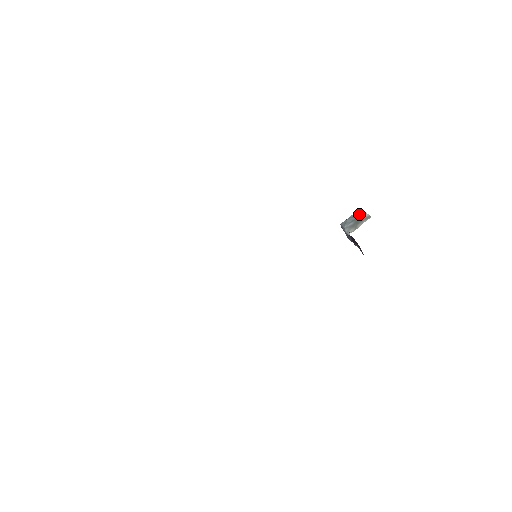
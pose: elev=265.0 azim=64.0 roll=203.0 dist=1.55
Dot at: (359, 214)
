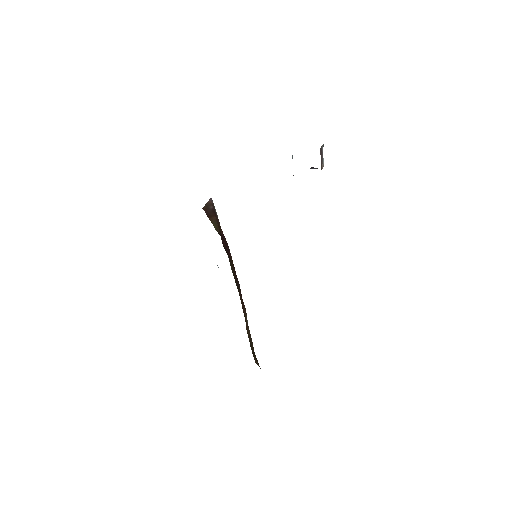
Dot at: occluded
